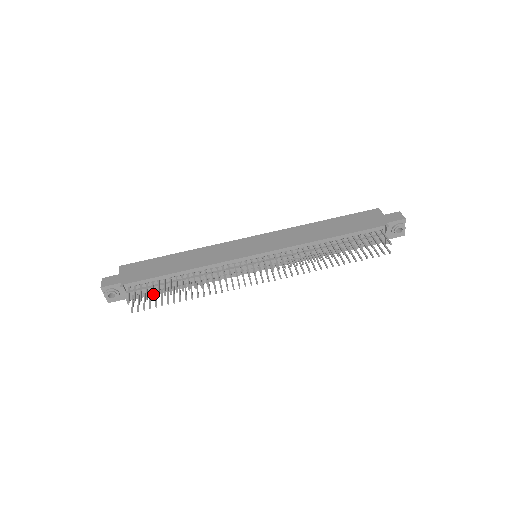
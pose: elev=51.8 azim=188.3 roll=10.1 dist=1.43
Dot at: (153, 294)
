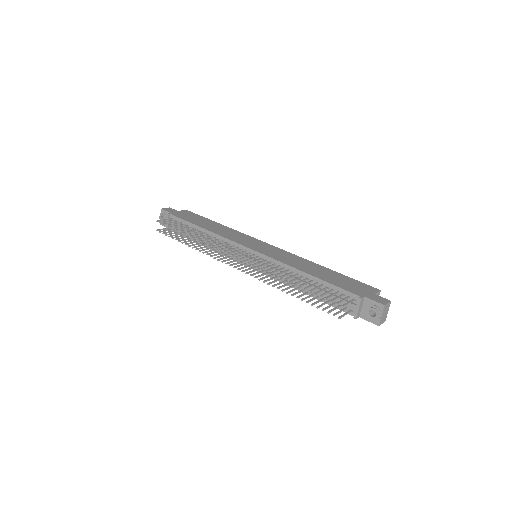
Dot at: (173, 226)
